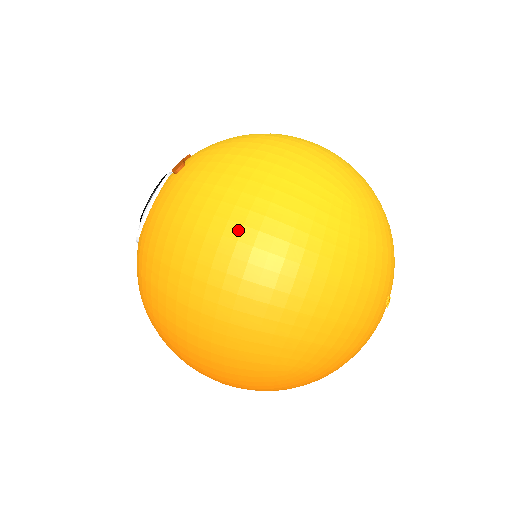
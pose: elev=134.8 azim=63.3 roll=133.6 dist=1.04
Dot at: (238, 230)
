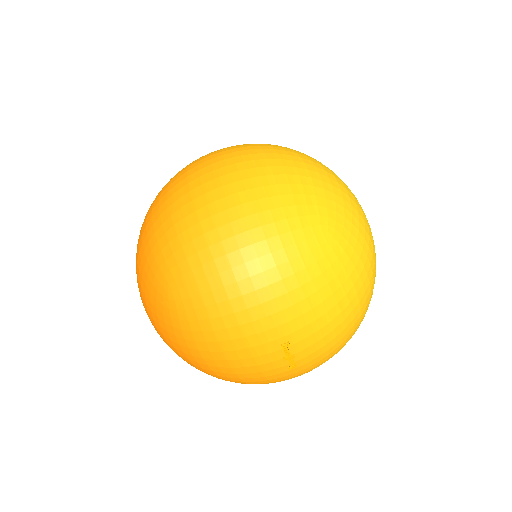
Dot at: (237, 169)
